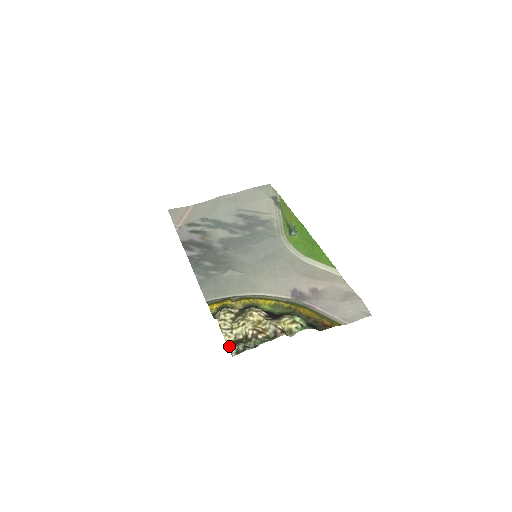
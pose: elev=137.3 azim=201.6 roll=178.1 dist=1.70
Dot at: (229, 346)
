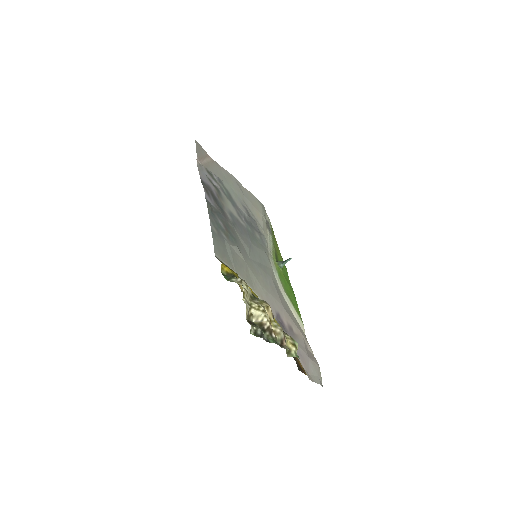
Dot at: occluded
